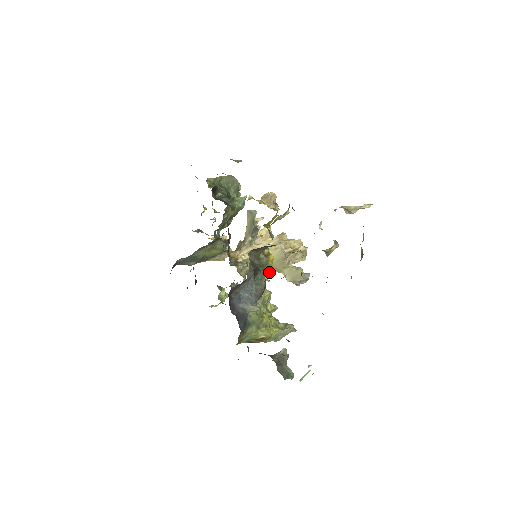
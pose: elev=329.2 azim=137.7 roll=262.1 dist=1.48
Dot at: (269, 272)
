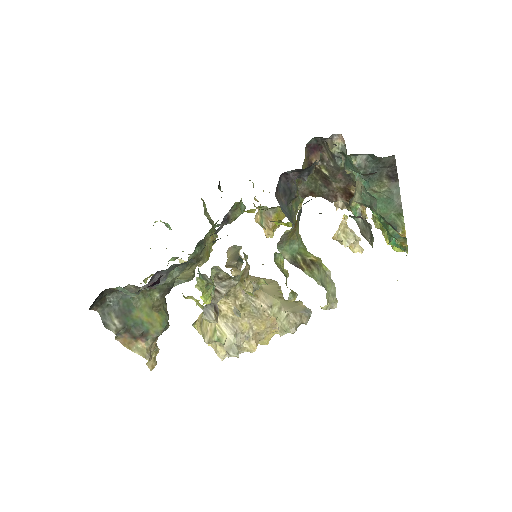
Dot at: (240, 340)
